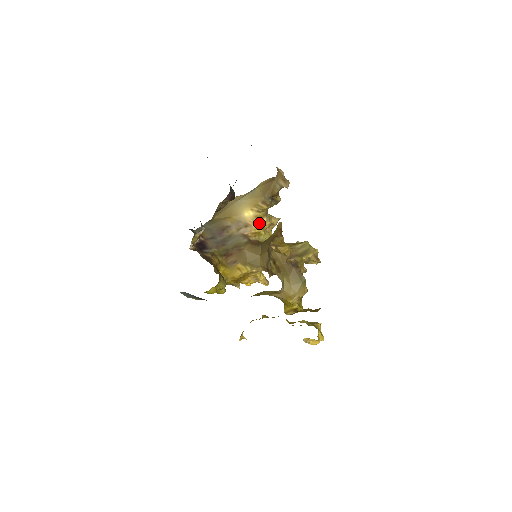
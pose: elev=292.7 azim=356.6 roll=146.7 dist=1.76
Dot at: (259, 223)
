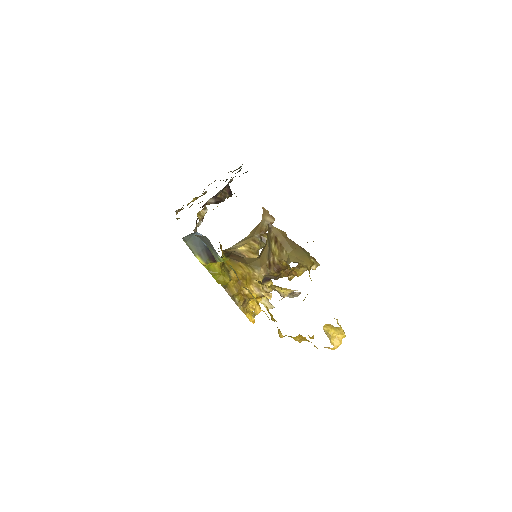
Dot at: (252, 257)
